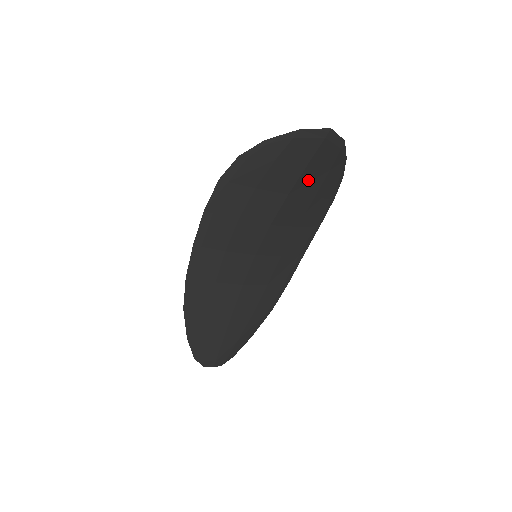
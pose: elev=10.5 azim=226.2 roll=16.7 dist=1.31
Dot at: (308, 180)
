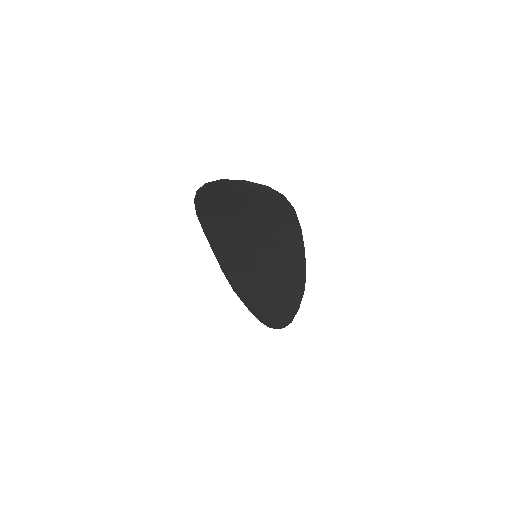
Dot at: (246, 207)
